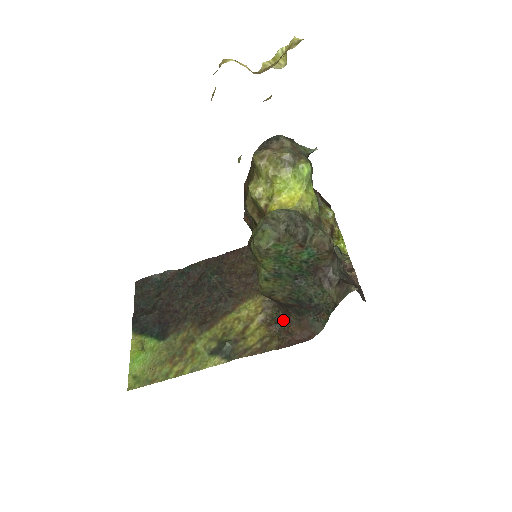
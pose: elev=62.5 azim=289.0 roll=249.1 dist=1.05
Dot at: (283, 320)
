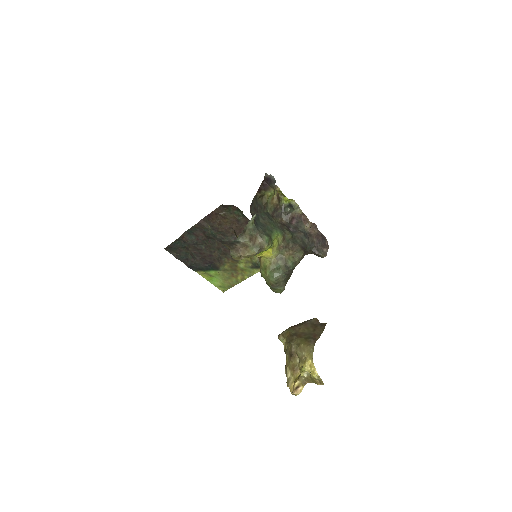
Dot at: occluded
